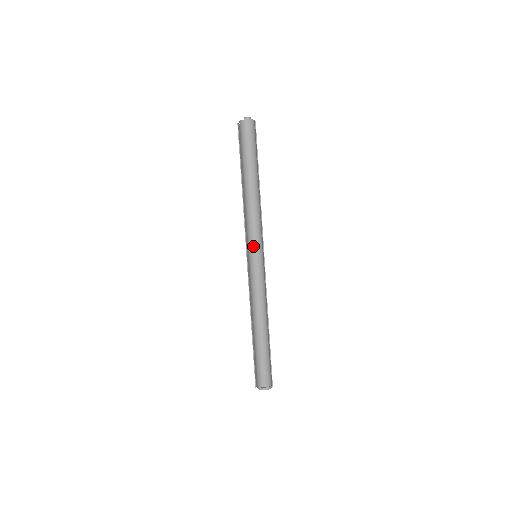
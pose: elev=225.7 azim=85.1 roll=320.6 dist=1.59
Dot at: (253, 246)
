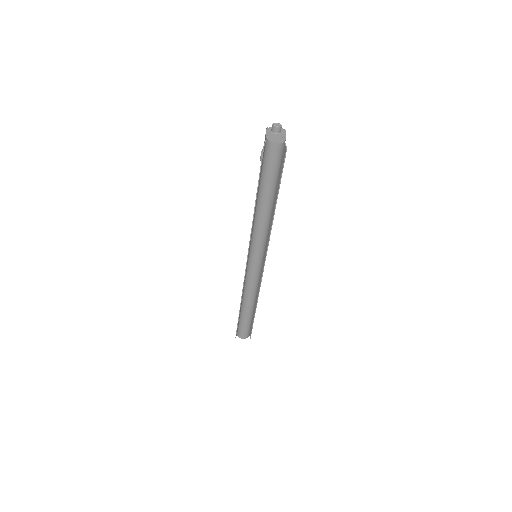
Dot at: (255, 255)
